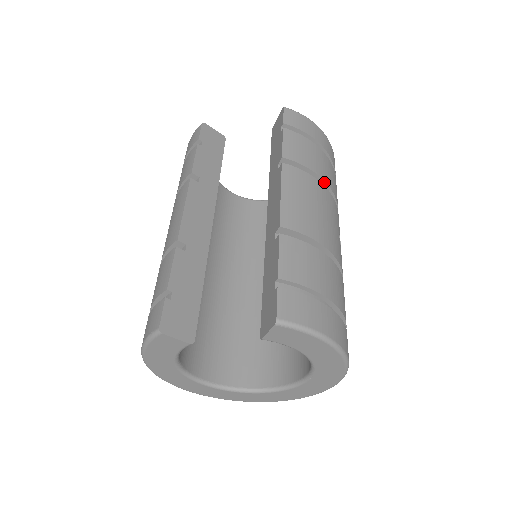
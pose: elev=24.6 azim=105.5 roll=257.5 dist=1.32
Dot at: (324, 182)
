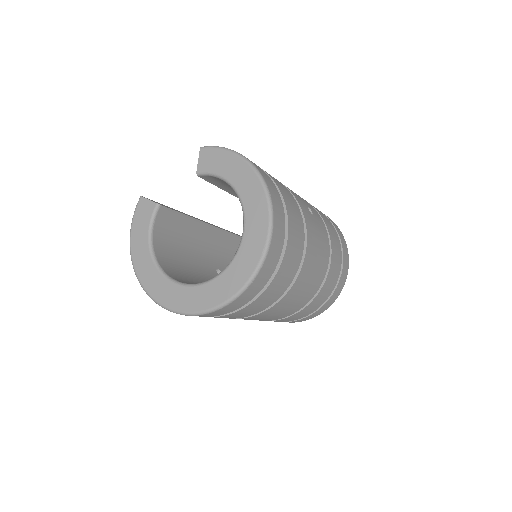
Dot at: occluded
